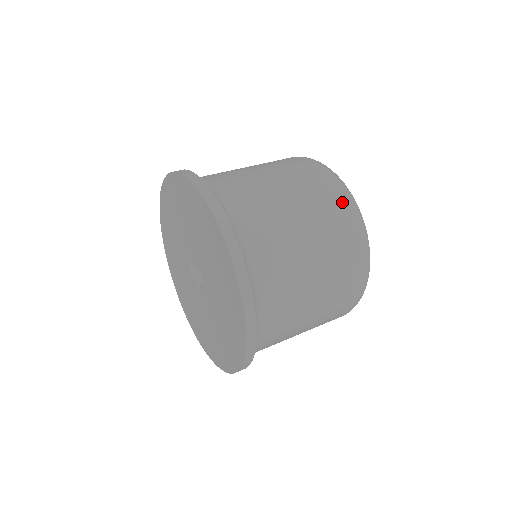
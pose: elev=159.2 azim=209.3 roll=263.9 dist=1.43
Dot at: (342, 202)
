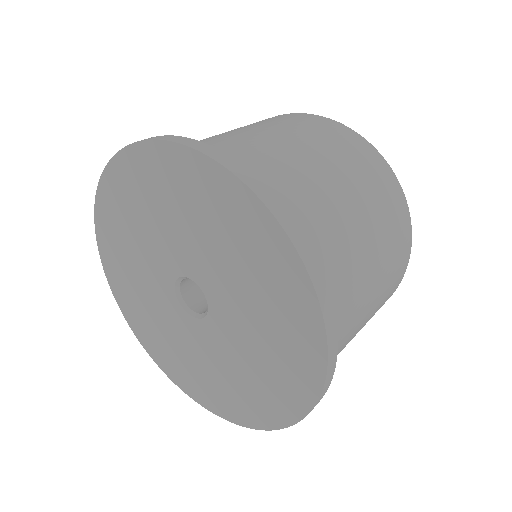
Dot at: (358, 141)
